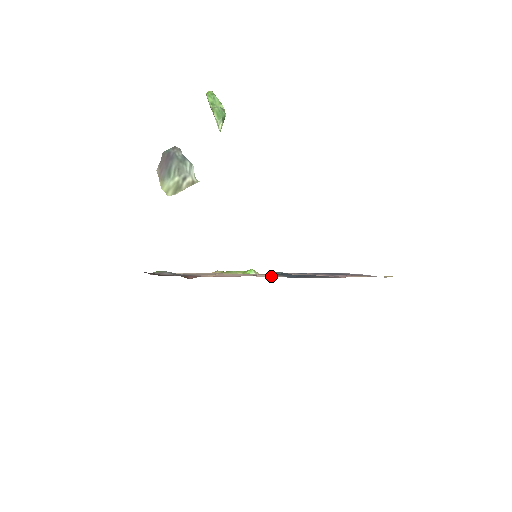
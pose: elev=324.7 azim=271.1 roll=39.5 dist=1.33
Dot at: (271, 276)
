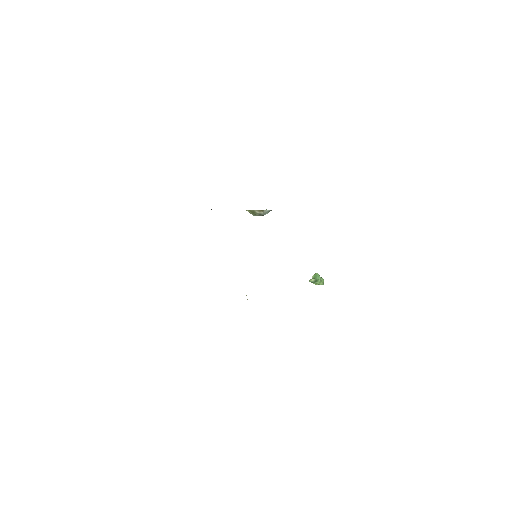
Dot at: occluded
